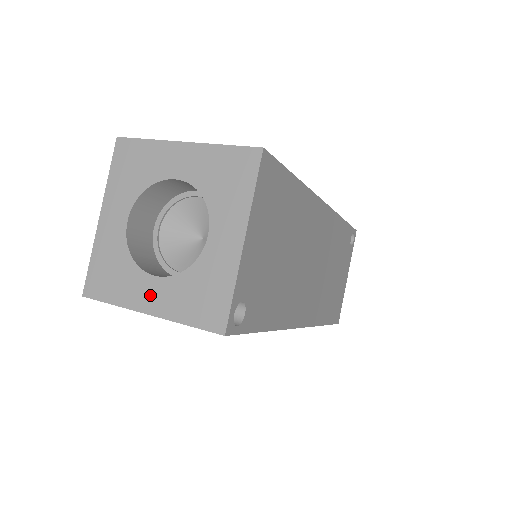
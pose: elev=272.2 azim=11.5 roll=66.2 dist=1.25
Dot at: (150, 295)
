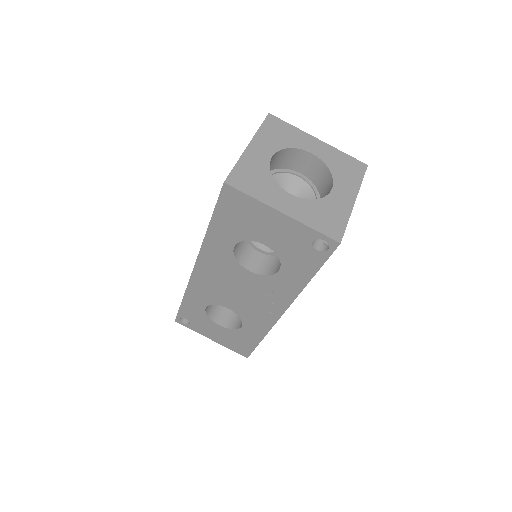
Dot at: (286, 203)
